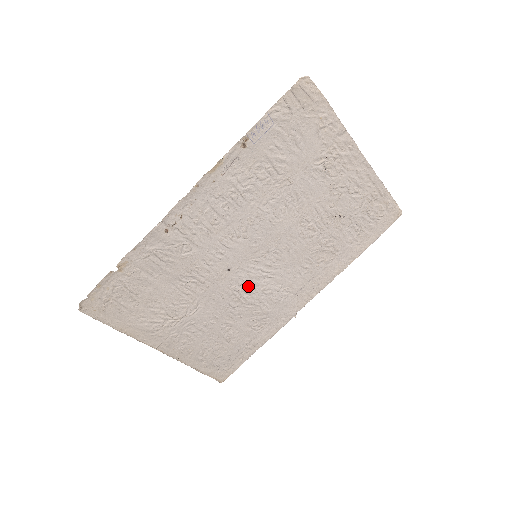
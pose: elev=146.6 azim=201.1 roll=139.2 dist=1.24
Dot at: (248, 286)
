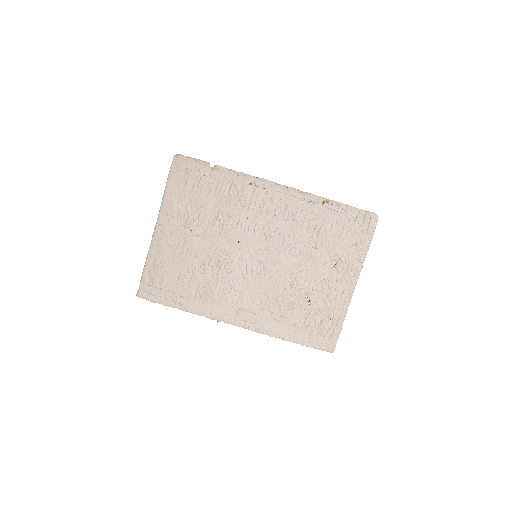
Dot at: (231, 264)
